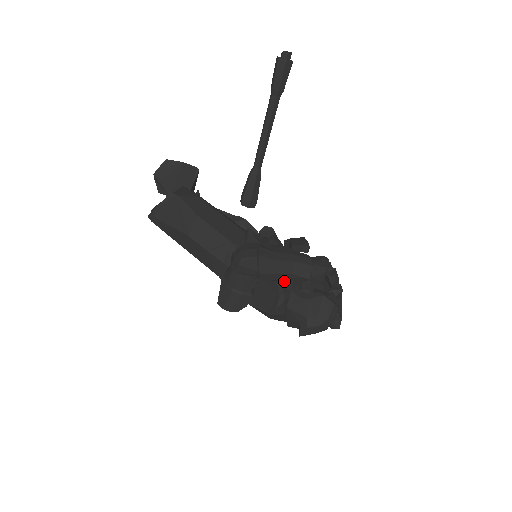
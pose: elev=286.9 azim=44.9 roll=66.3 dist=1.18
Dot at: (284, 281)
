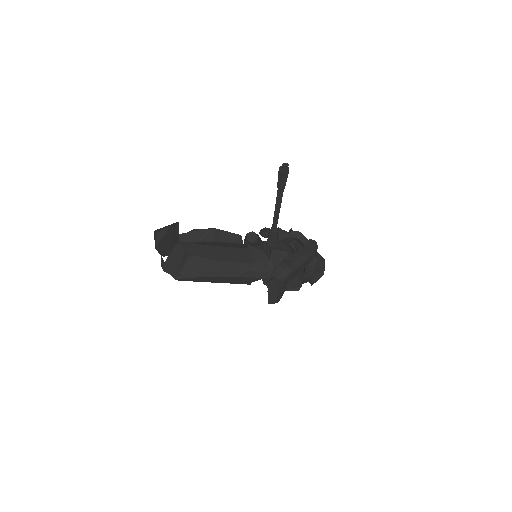
Dot at: occluded
